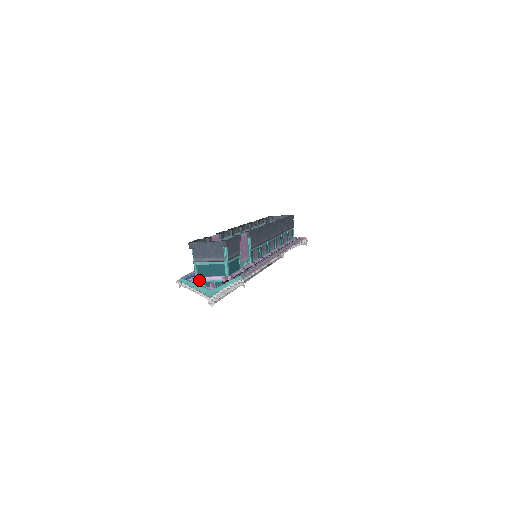
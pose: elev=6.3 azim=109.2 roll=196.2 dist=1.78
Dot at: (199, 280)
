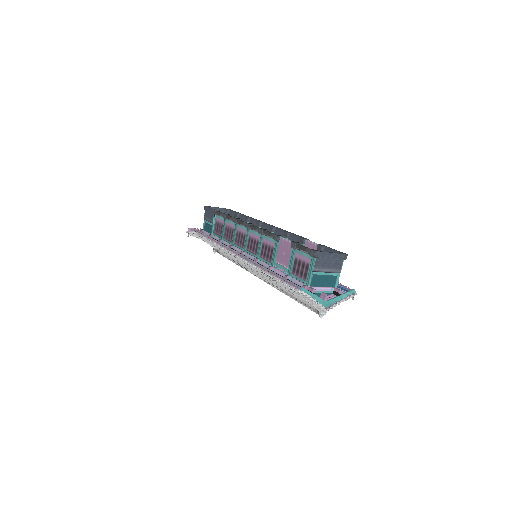
Dot at: occluded
